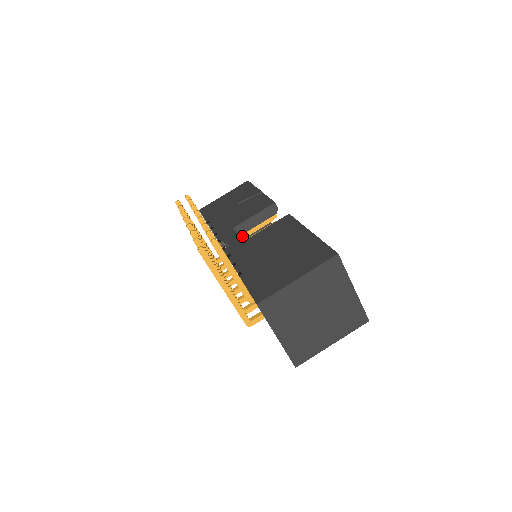
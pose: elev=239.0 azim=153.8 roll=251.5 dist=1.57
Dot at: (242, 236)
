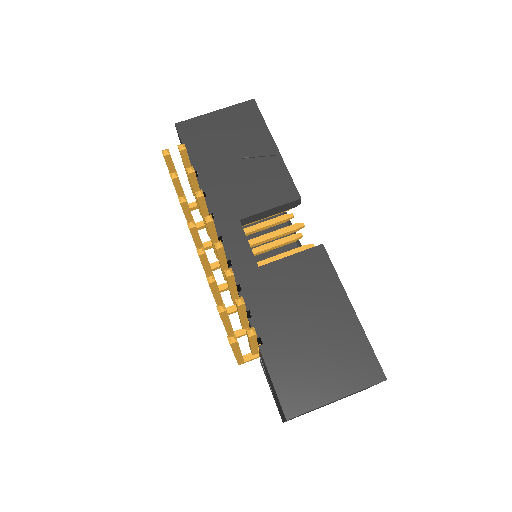
Dot at: occluded
